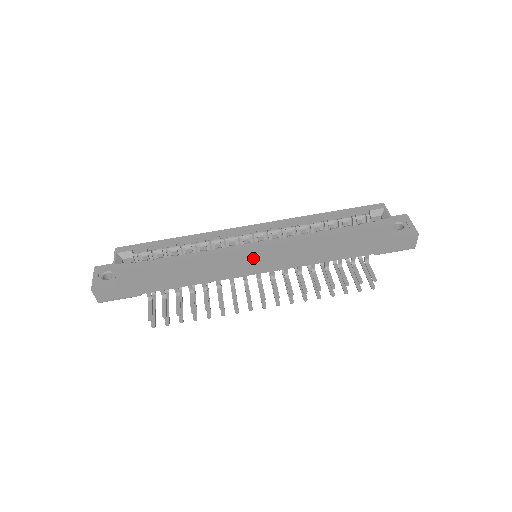
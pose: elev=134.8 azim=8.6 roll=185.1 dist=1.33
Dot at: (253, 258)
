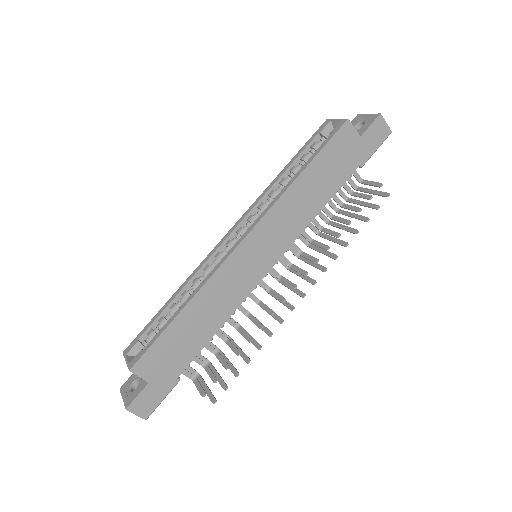
Dot at: (251, 255)
